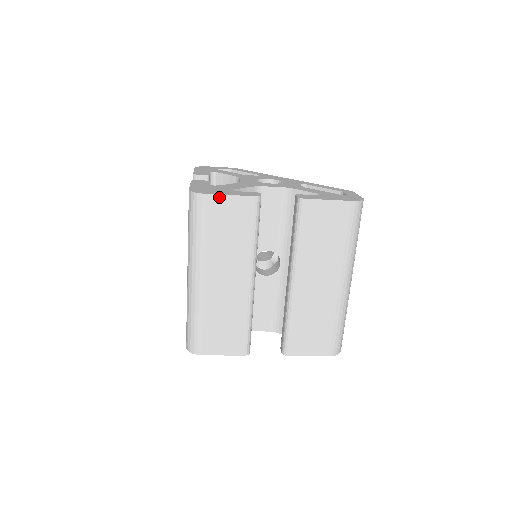
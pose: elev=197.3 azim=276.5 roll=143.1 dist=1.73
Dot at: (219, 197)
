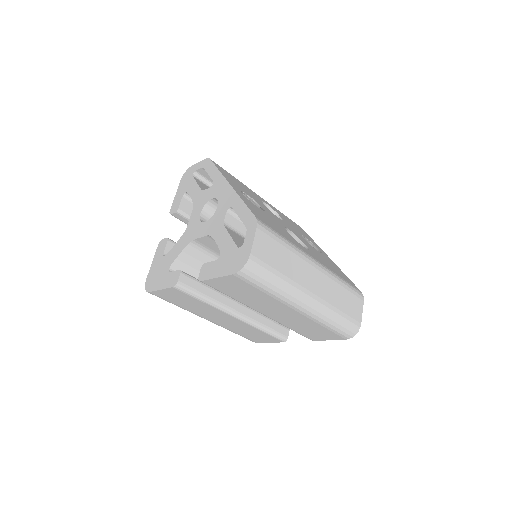
Dot at: (157, 292)
